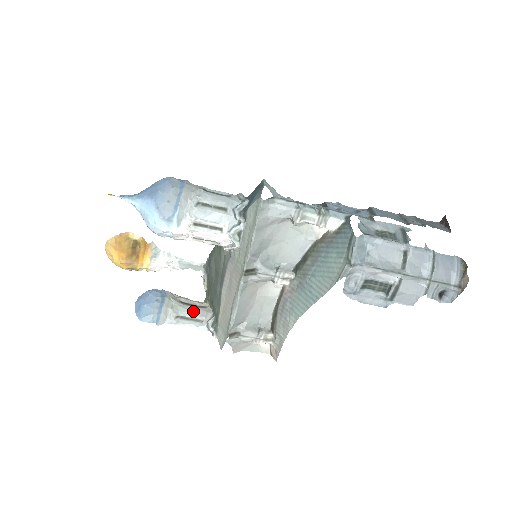
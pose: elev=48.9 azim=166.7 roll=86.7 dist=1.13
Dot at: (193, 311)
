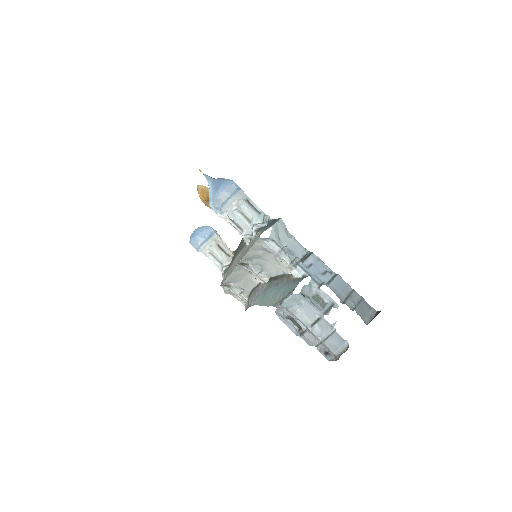
Dot at: (220, 255)
